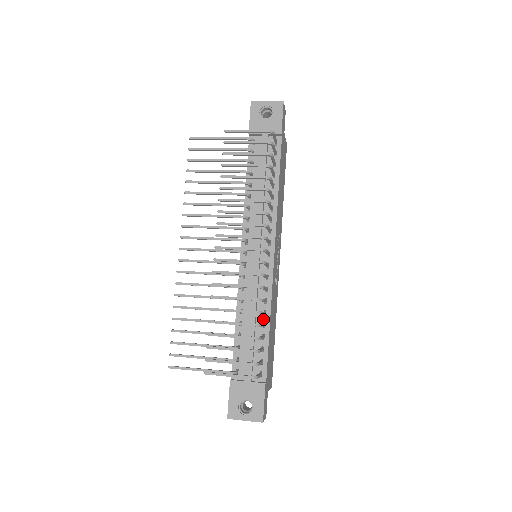
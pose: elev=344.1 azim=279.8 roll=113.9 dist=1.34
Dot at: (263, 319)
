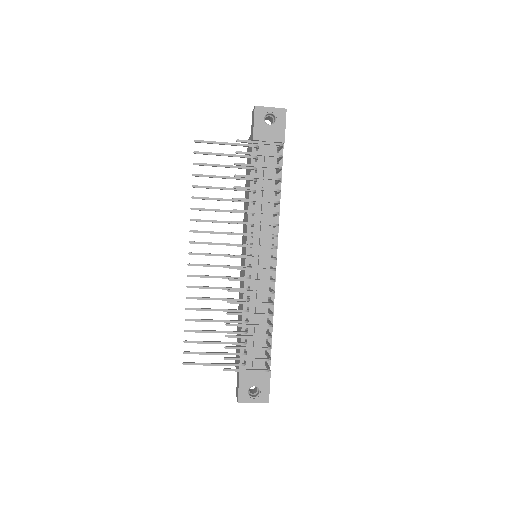
Dot at: (267, 316)
